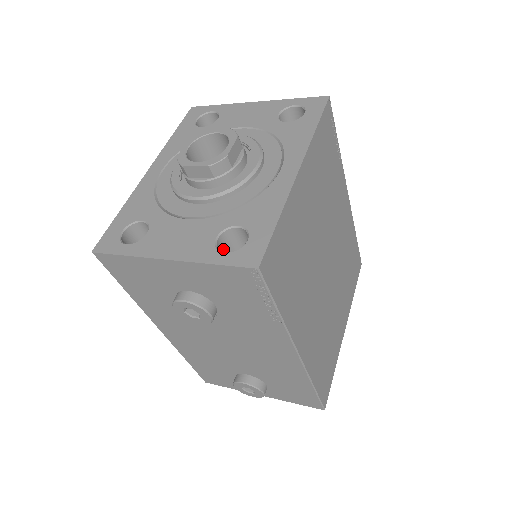
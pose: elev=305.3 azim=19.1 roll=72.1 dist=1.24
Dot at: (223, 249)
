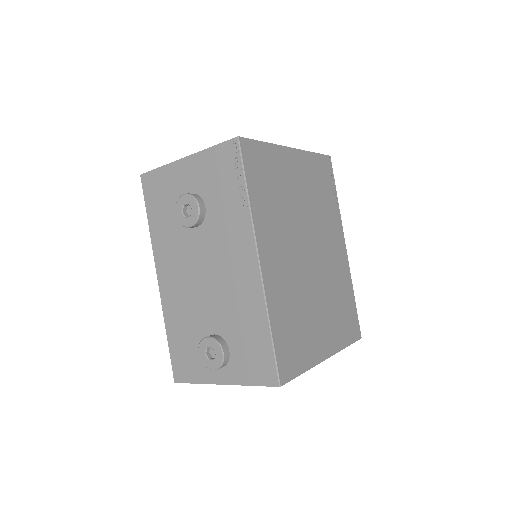
Dot at: occluded
